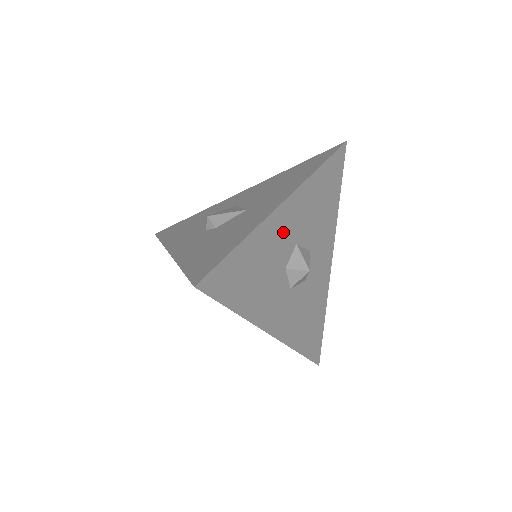
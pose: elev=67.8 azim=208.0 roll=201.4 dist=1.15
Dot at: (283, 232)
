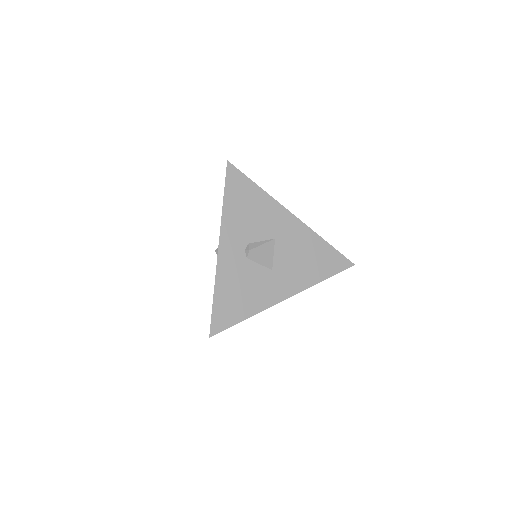
Dot at: occluded
